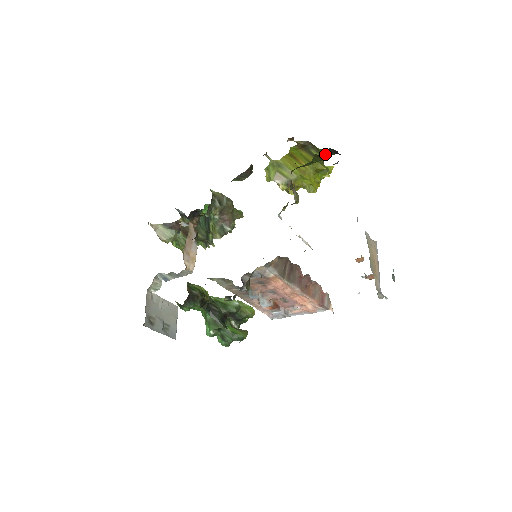
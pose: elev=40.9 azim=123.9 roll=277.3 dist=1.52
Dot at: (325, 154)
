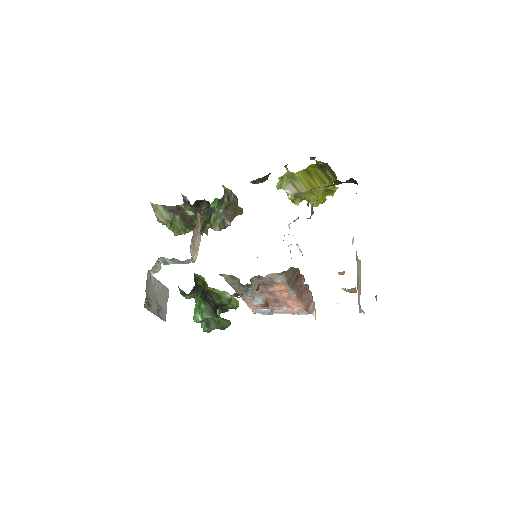
Dot at: (336, 176)
